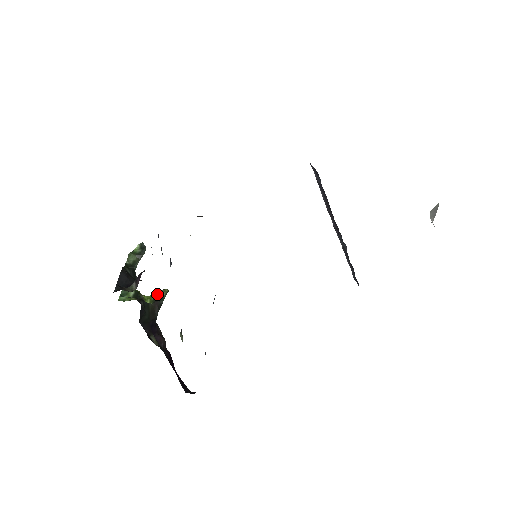
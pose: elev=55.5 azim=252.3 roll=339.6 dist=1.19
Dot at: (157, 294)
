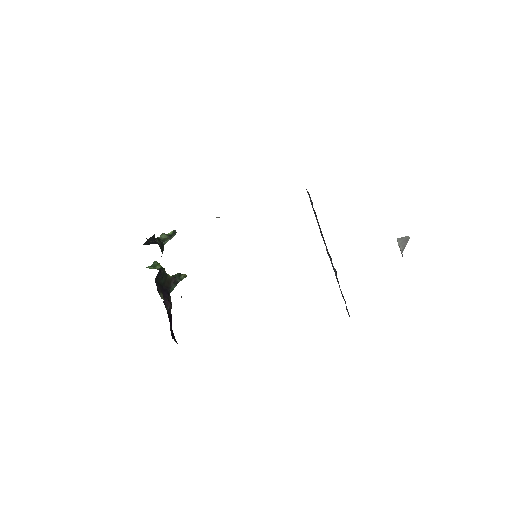
Dot at: (177, 274)
